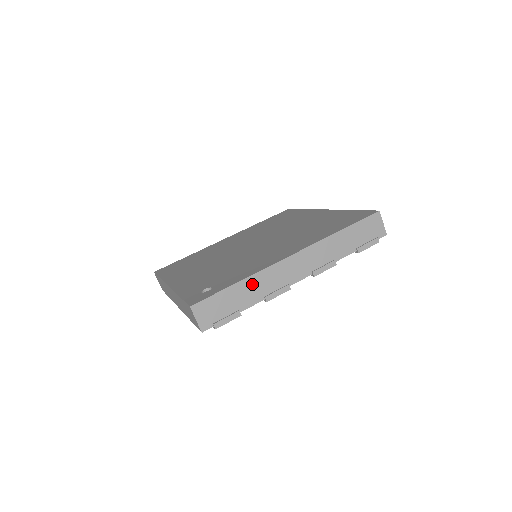
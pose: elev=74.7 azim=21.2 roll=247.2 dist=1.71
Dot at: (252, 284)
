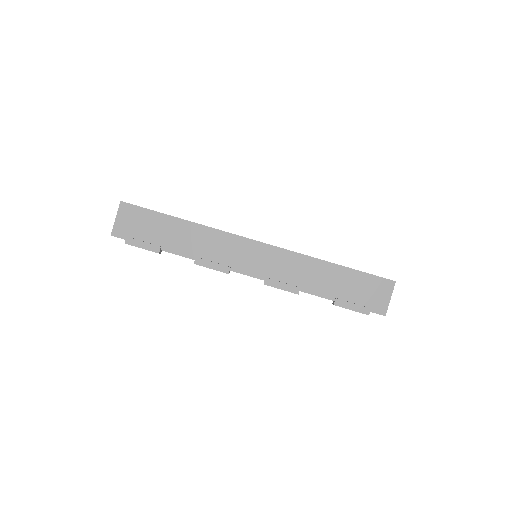
Dot at: (194, 233)
